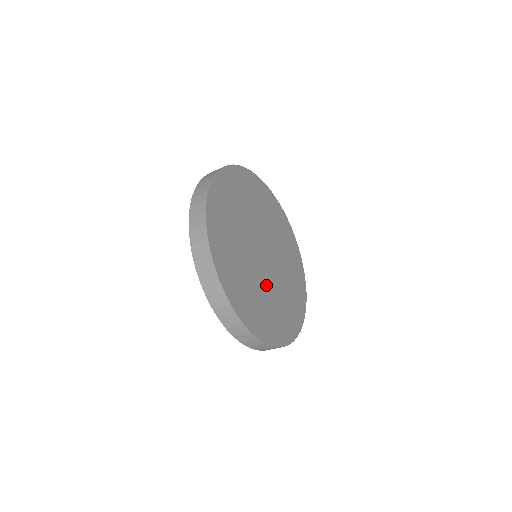
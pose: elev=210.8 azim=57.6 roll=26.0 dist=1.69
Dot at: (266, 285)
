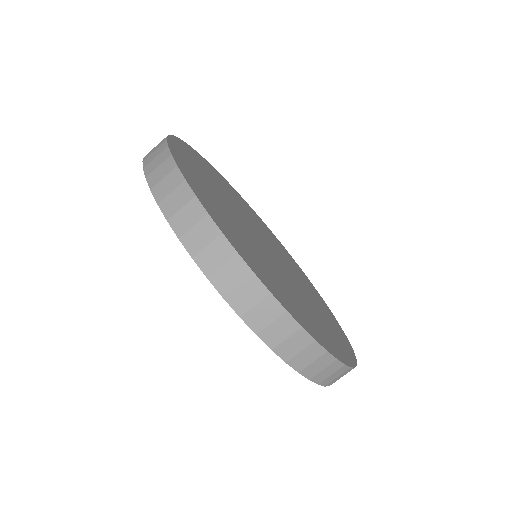
Dot at: (284, 278)
